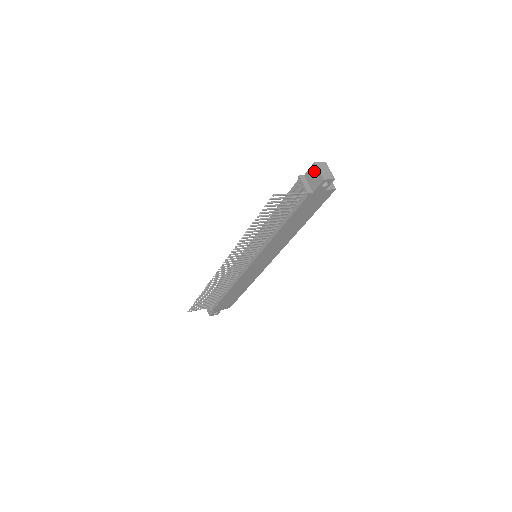
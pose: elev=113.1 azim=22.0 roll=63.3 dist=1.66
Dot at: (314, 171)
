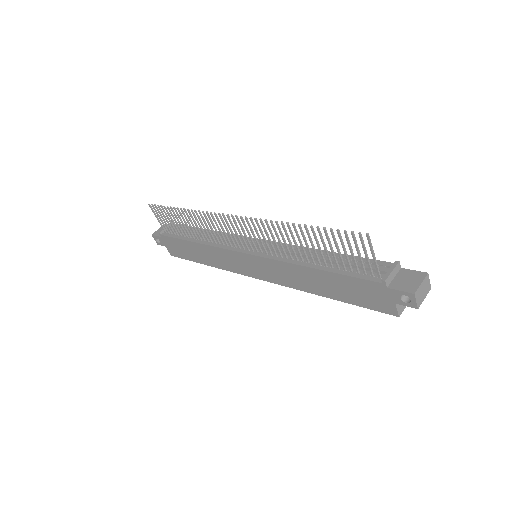
Dot at: (416, 277)
